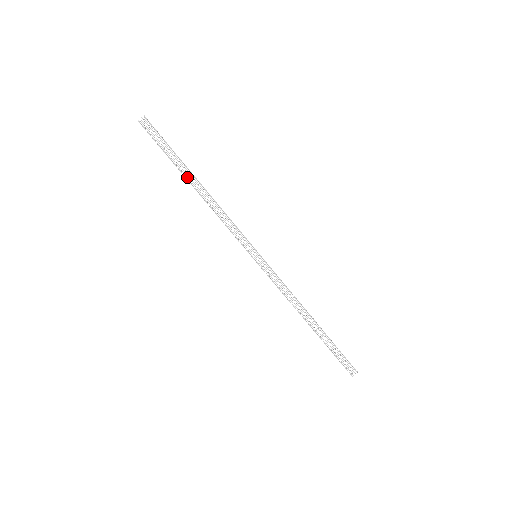
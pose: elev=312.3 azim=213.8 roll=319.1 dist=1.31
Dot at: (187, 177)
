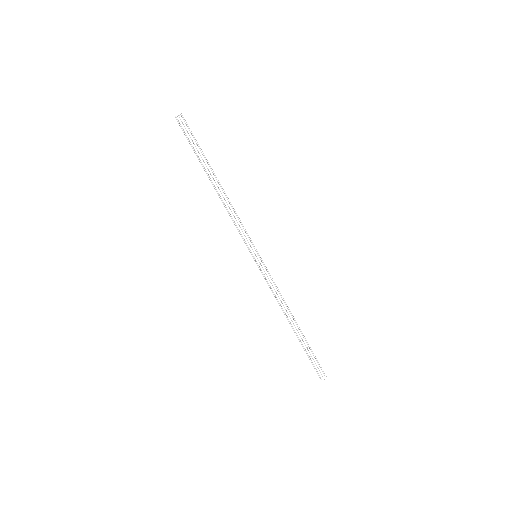
Dot at: (208, 175)
